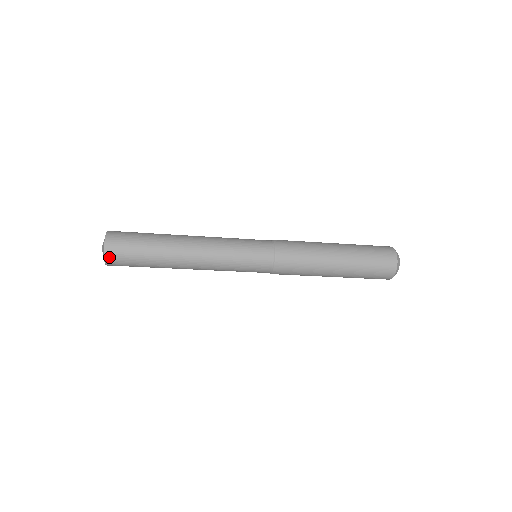
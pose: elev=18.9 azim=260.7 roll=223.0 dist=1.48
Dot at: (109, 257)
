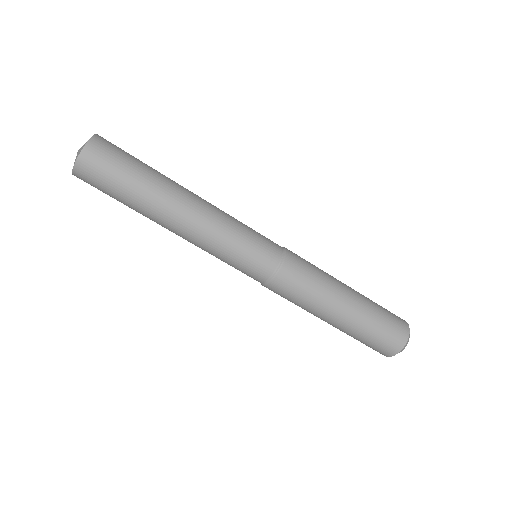
Dot at: (87, 156)
